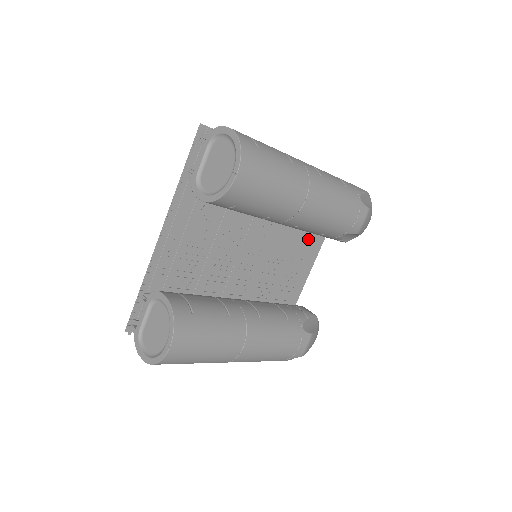
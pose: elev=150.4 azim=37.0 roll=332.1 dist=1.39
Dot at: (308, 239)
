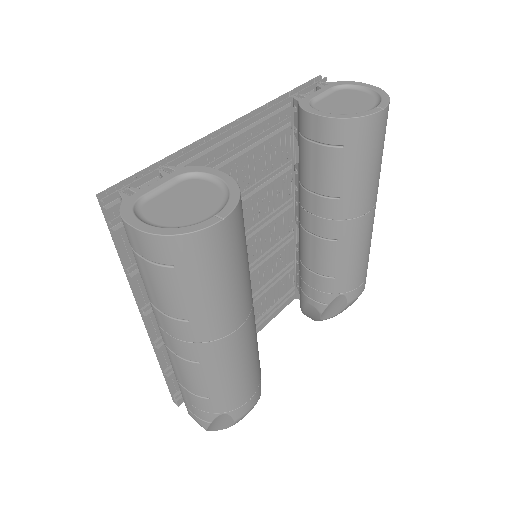
Dot at: (272, 297)
